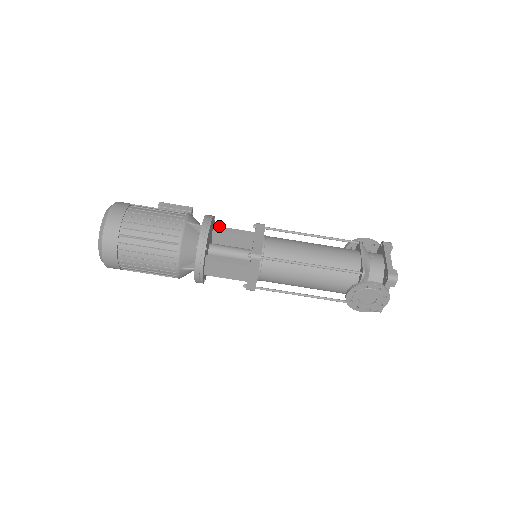
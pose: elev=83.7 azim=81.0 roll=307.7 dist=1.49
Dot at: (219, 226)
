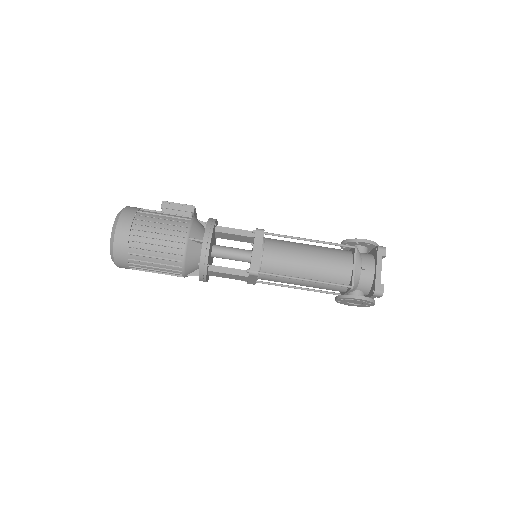
Dot at: (221, 226)
